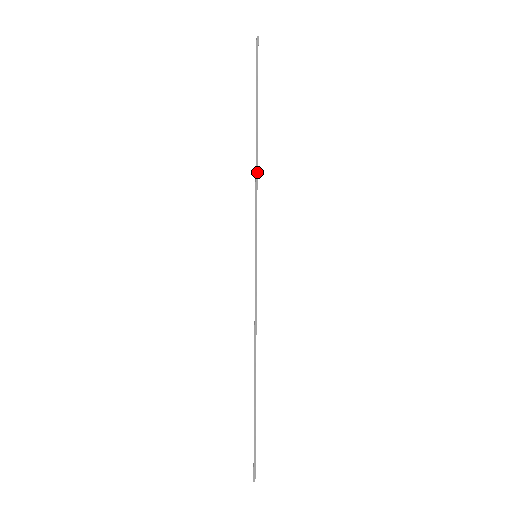
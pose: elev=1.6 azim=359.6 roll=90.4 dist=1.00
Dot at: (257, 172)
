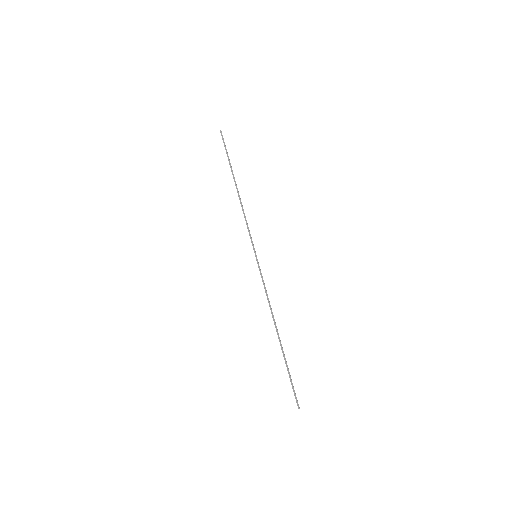
Dot at: (242, 205)
